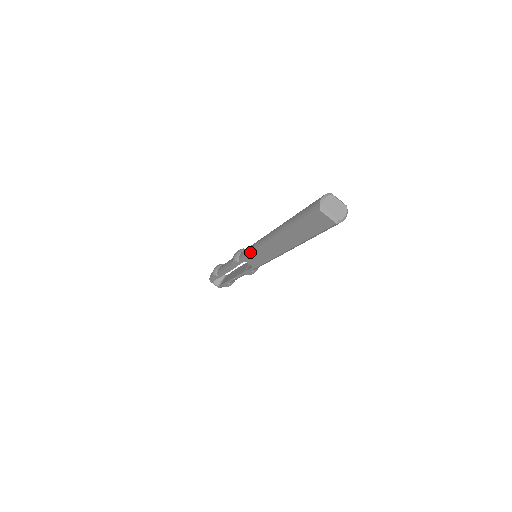
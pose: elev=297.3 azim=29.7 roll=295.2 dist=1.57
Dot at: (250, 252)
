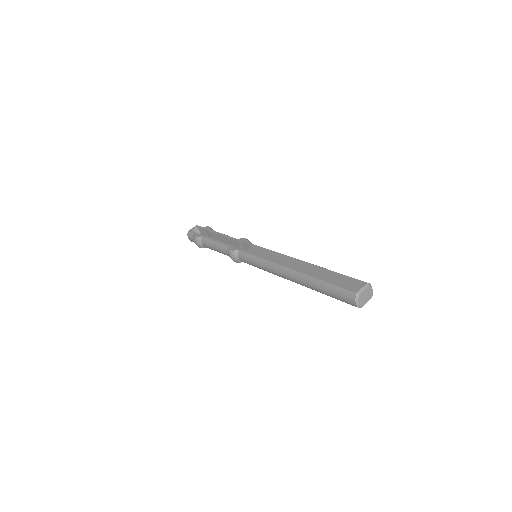
Dot at: occluded
